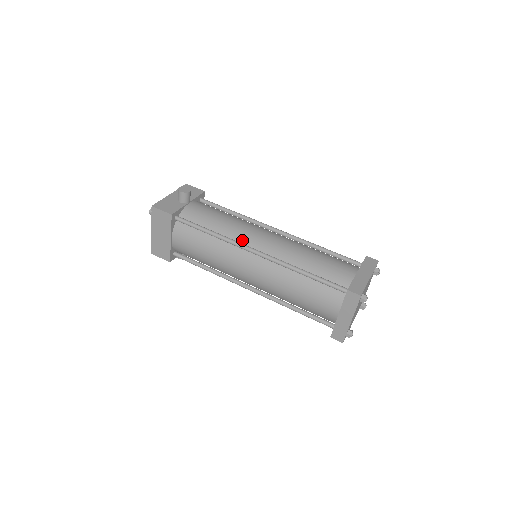
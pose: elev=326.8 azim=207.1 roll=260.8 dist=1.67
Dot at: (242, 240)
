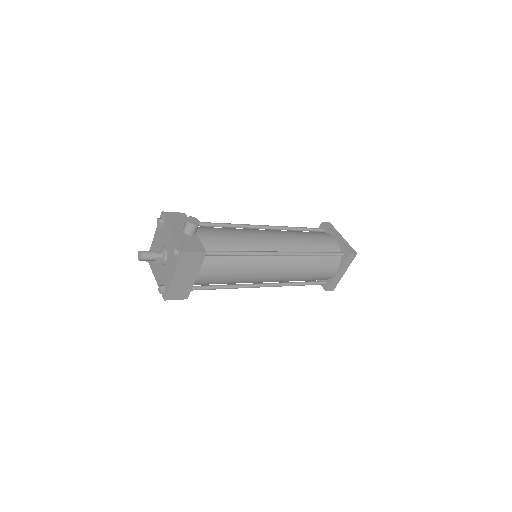
Dot at: (263, 248)
